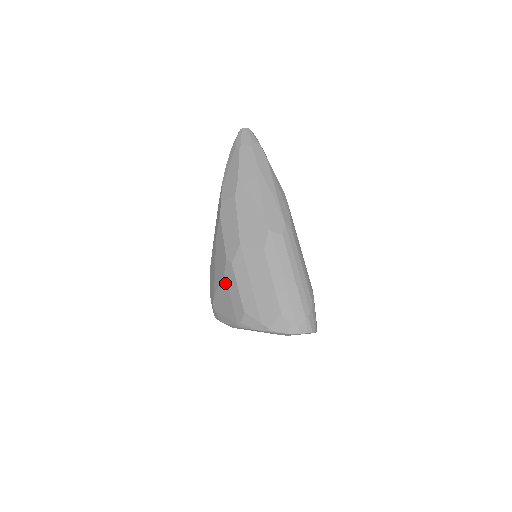
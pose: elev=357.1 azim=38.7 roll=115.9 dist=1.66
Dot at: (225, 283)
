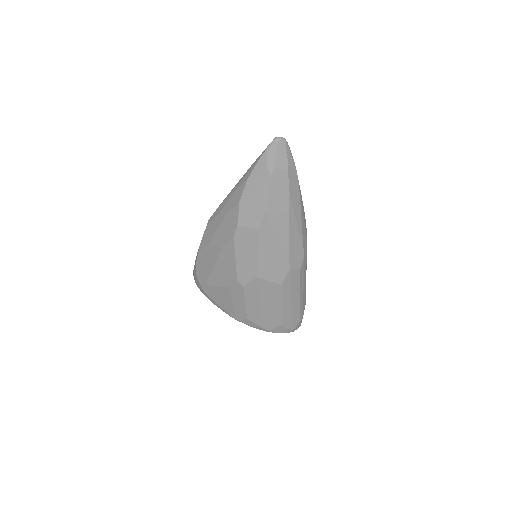
Dot at: (228, 291)
